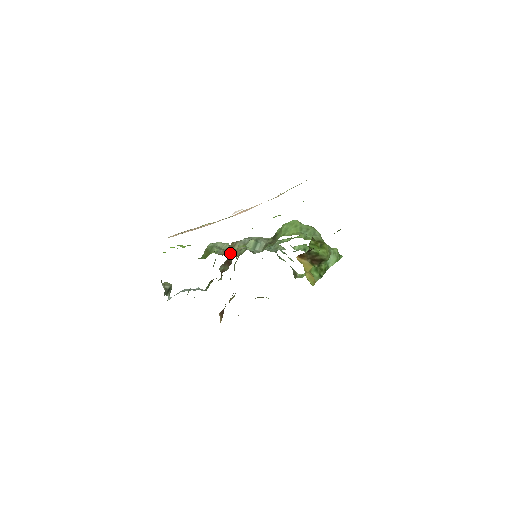
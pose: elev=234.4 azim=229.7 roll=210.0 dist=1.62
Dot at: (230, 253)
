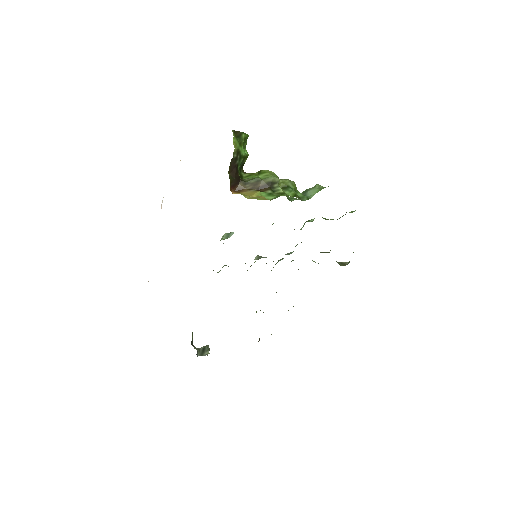
Dot at: occluded
